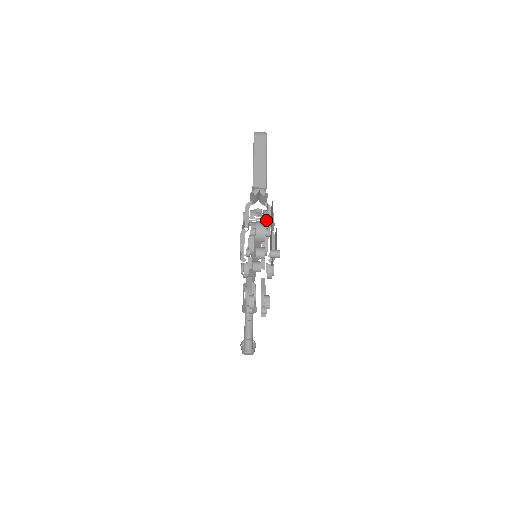
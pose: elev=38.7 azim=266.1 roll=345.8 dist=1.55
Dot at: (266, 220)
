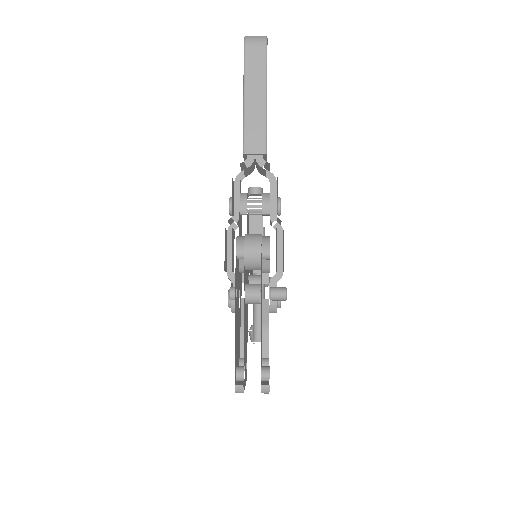
Dot at: (267, 212)
